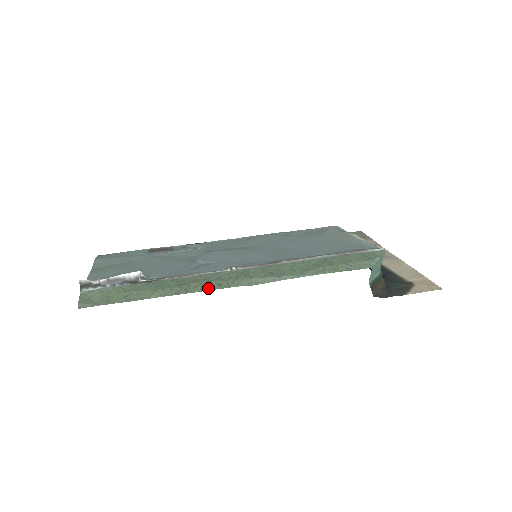
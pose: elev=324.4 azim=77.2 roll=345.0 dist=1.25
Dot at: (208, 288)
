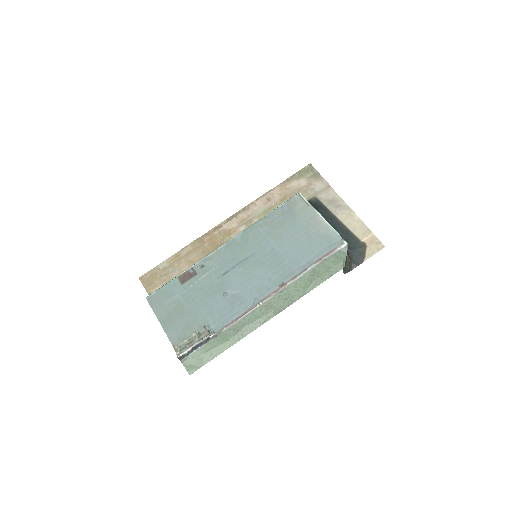
Dot at: (254, 328)
